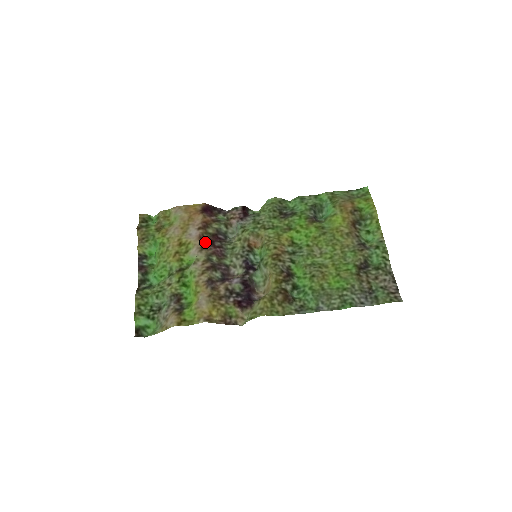
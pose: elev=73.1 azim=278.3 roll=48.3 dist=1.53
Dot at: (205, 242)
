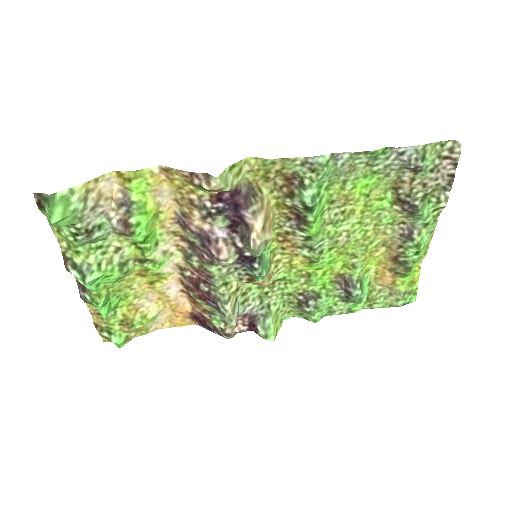
Dot at: (187, 281)
